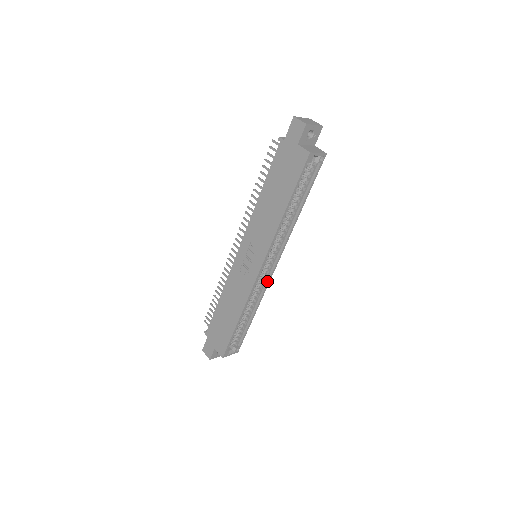
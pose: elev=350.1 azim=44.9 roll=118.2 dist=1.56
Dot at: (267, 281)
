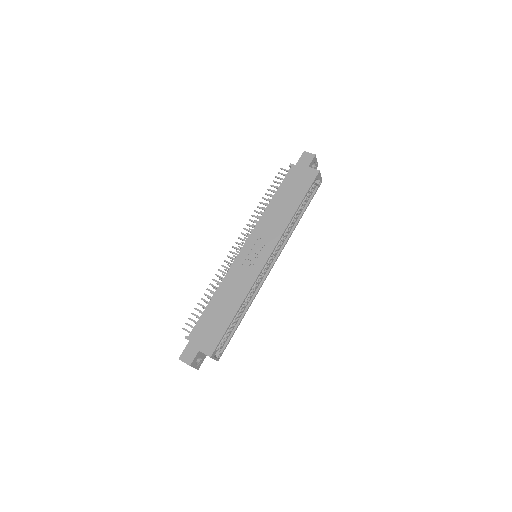
Dot at: (263, 280)
